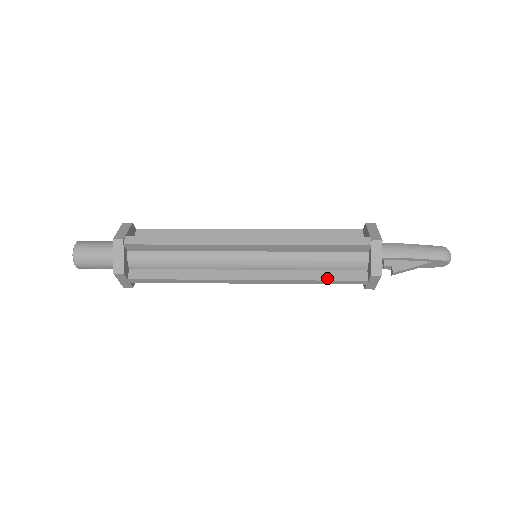
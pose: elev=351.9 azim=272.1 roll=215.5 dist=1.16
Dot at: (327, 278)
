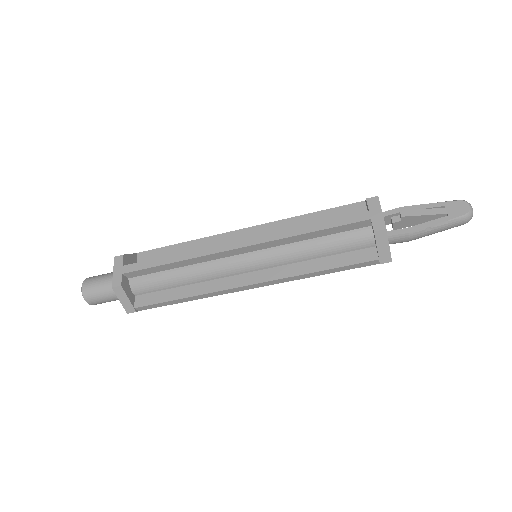
Dot at: (323, 222)
